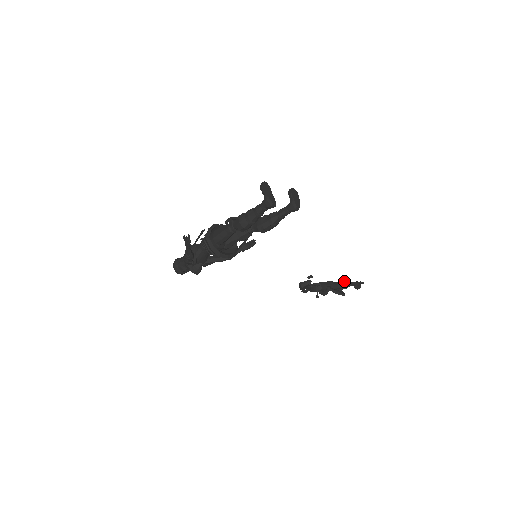
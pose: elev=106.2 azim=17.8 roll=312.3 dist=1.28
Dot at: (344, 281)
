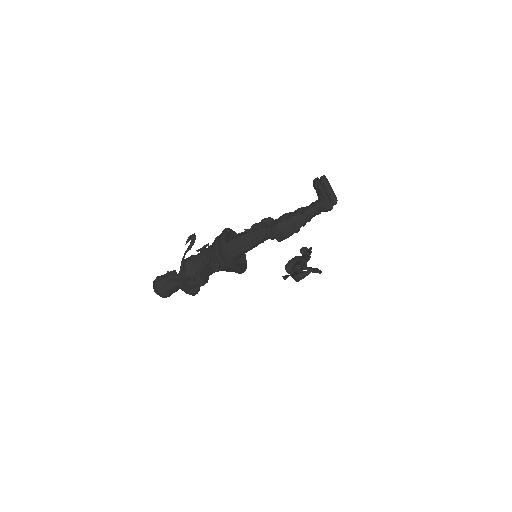
Dot at: (306, 253)
